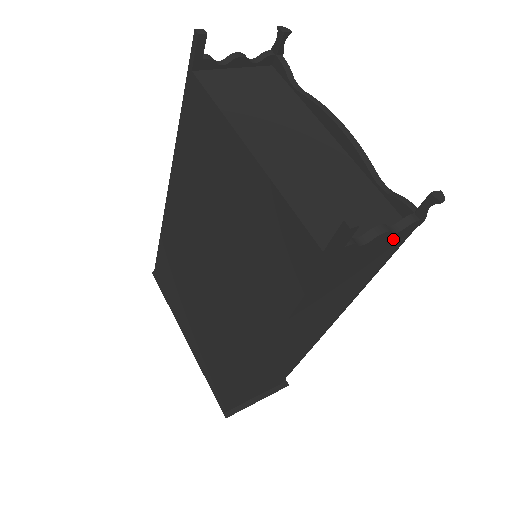
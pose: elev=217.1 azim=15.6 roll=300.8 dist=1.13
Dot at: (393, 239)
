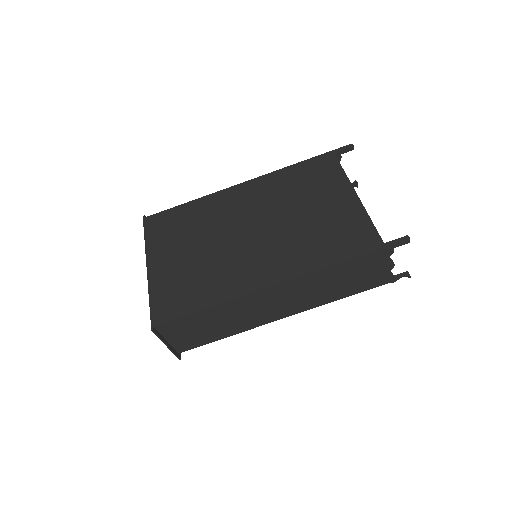
Dot at: (384, 276)
